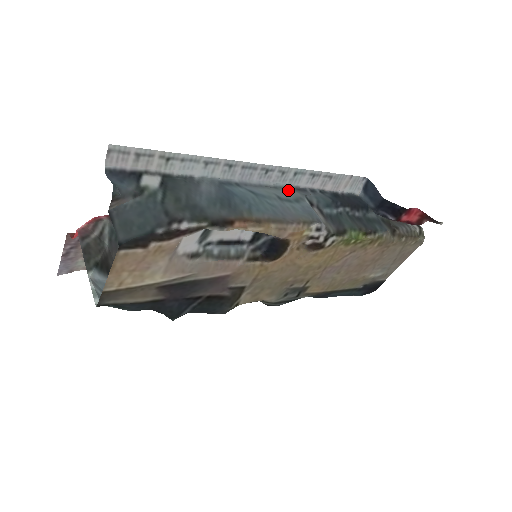
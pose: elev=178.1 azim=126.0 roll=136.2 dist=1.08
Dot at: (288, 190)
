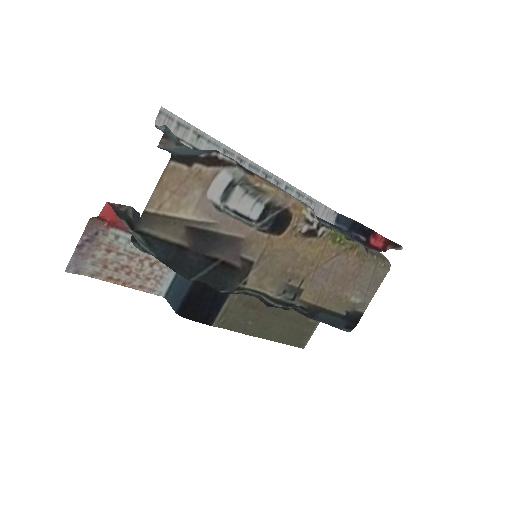
Dot at: occluded
